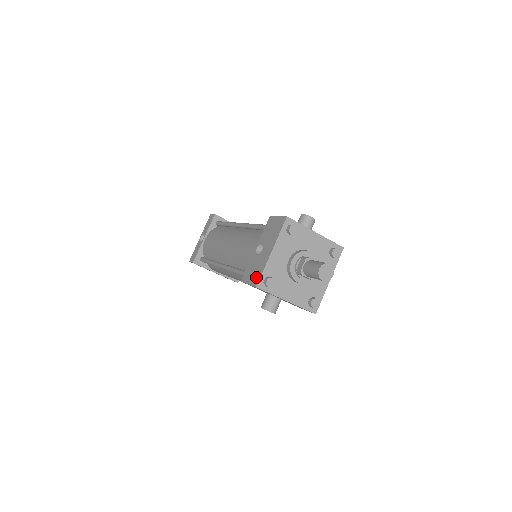
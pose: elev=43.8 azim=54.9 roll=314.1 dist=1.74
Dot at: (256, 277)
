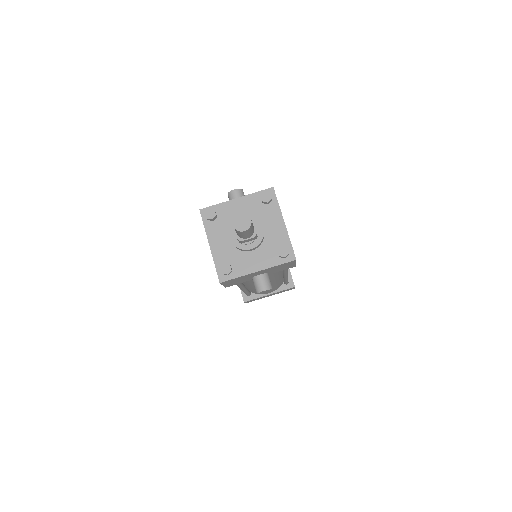
Dot at: occluded
